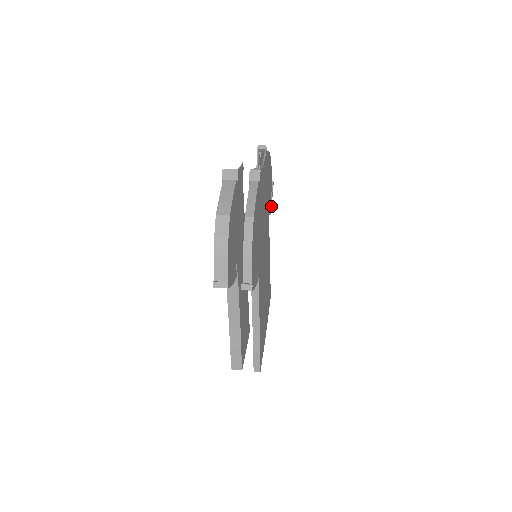
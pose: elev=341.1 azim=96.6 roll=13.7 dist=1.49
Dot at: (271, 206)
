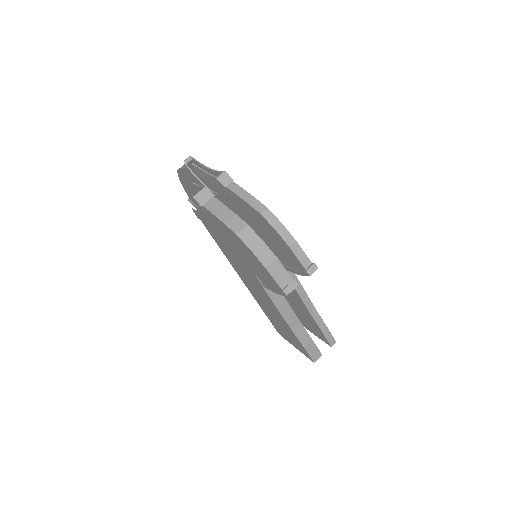
Dot at: occluded
